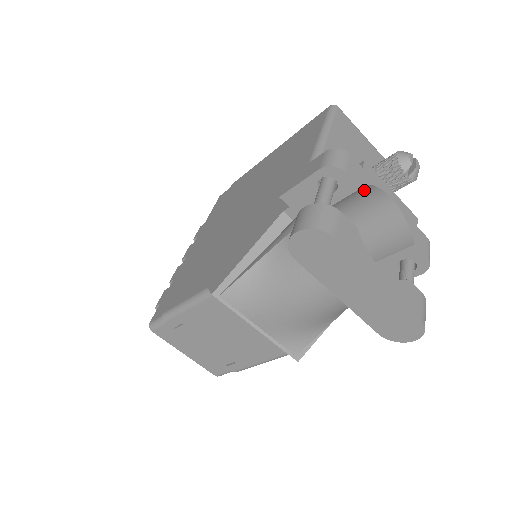
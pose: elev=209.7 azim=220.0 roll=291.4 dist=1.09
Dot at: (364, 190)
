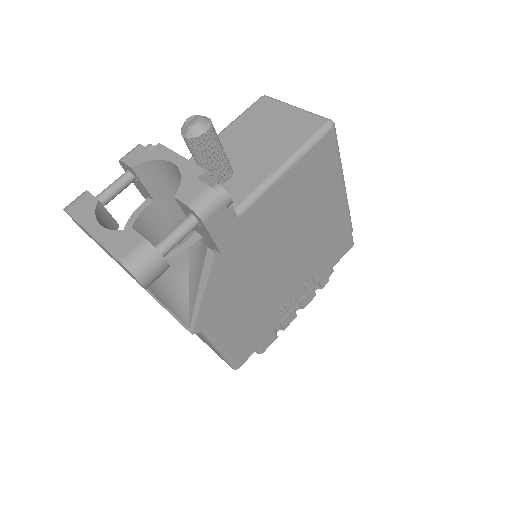
Dot at: (157, 167)
